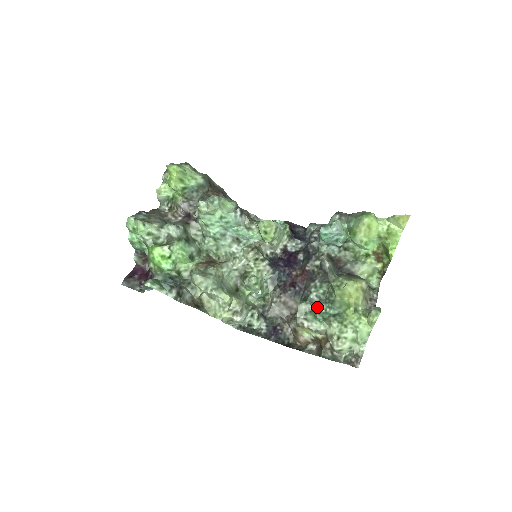
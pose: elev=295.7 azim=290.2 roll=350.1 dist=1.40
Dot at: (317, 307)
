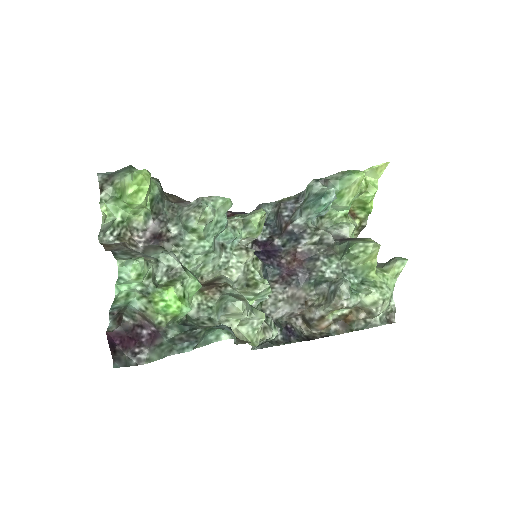
Dot at: occluded
